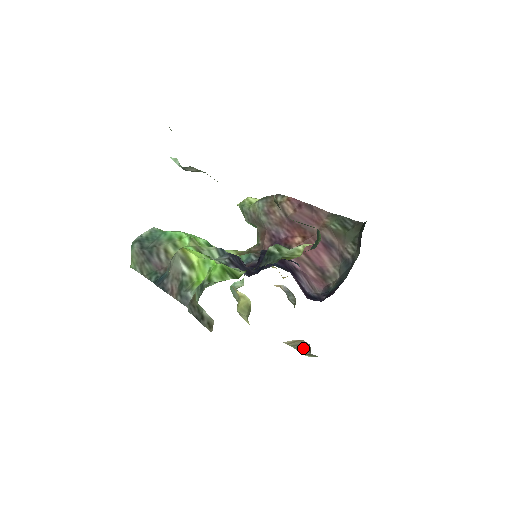
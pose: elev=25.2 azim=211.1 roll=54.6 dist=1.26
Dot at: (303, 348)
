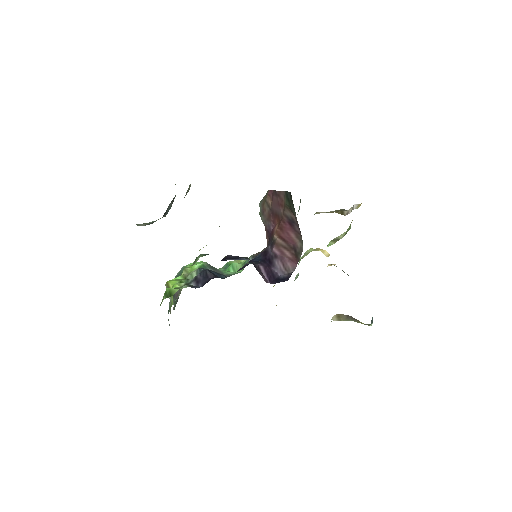
Dot at: (356, 320)
